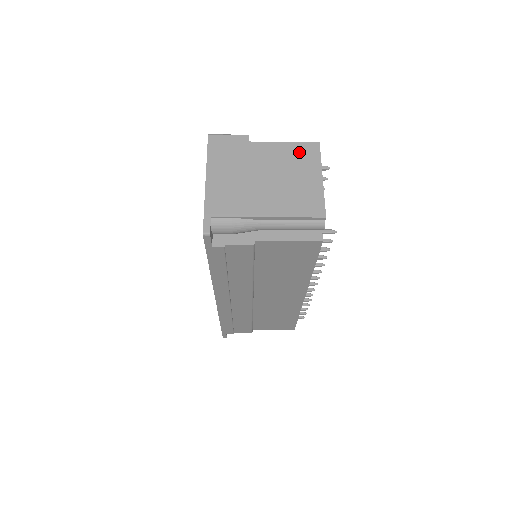
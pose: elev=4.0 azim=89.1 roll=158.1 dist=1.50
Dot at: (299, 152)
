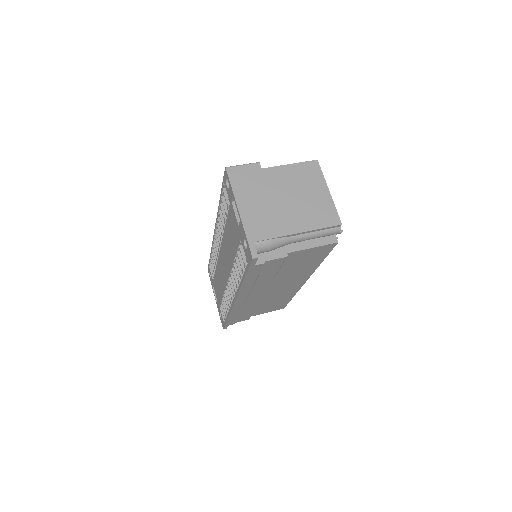
Dot at: (305, 171)
